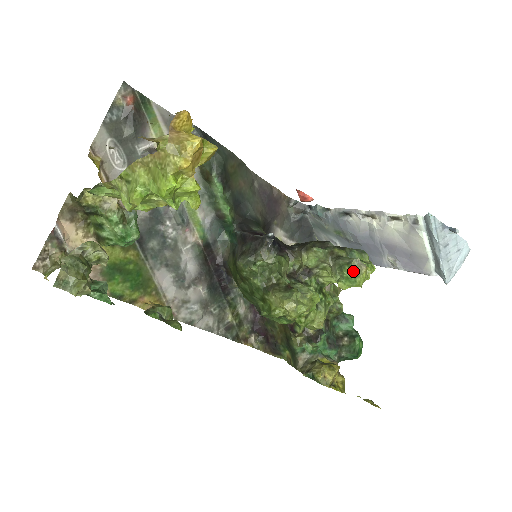
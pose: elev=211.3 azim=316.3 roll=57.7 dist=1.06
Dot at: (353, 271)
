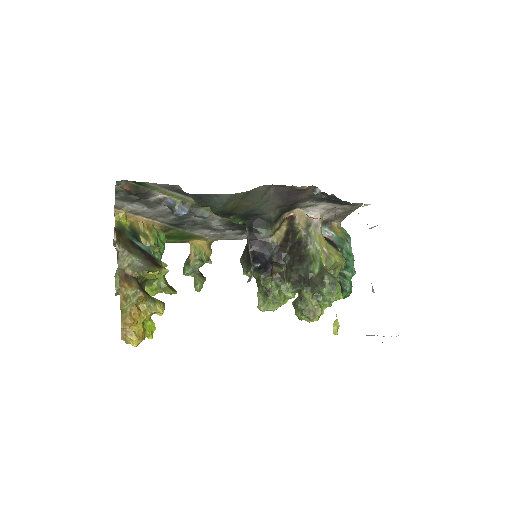
Dot at: (304, 315)
